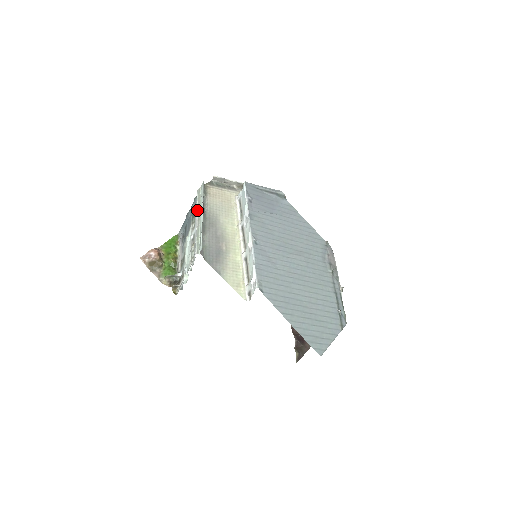
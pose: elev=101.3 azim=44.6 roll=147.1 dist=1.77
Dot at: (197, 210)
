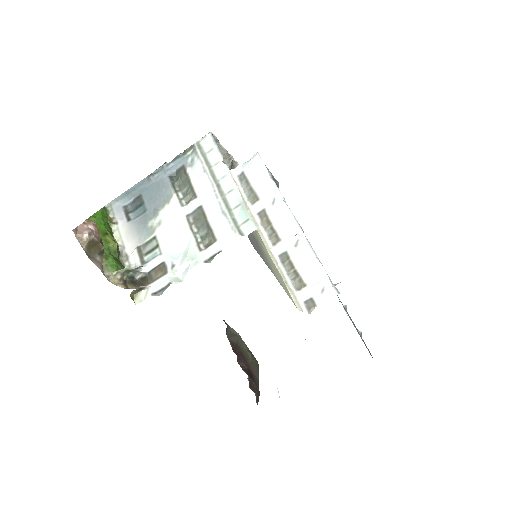
Dot at: (209, 171)
